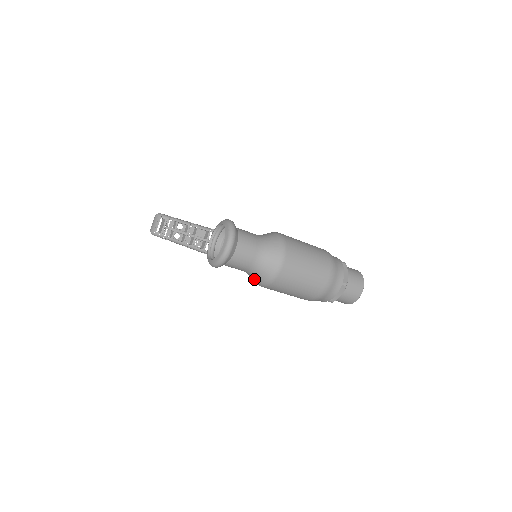
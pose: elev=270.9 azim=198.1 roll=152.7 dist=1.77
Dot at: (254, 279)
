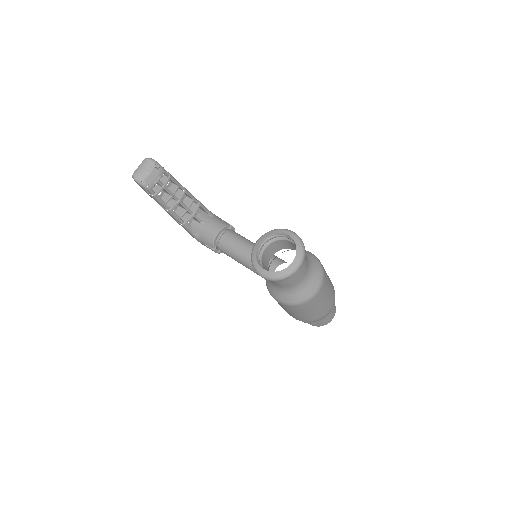
Dot at: (280, 295)
